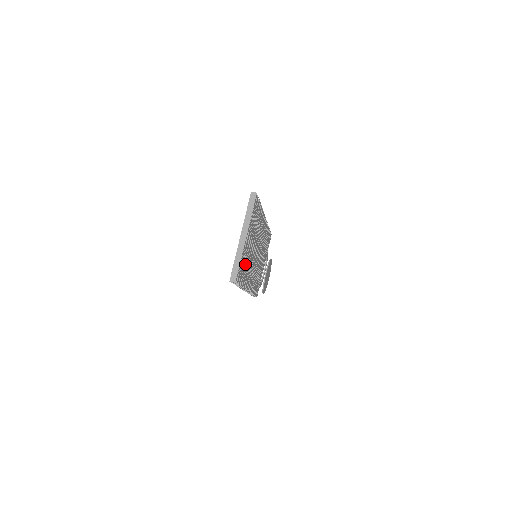
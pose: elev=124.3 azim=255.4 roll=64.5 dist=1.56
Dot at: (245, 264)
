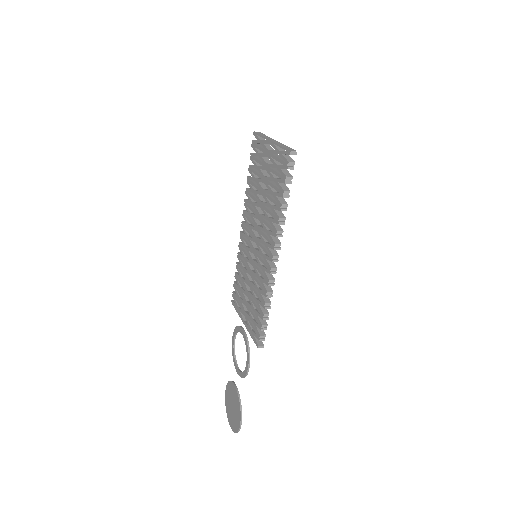
Dot at: occluded
